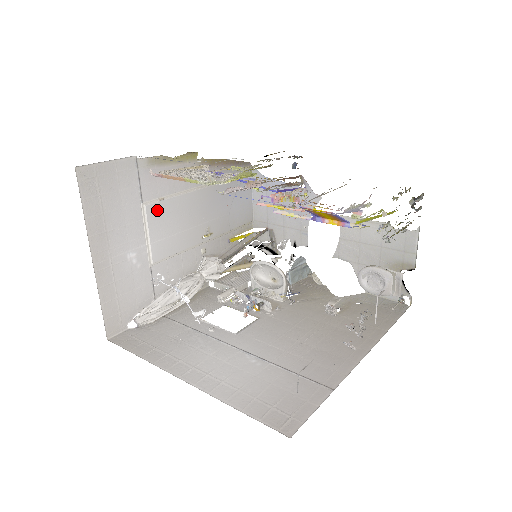
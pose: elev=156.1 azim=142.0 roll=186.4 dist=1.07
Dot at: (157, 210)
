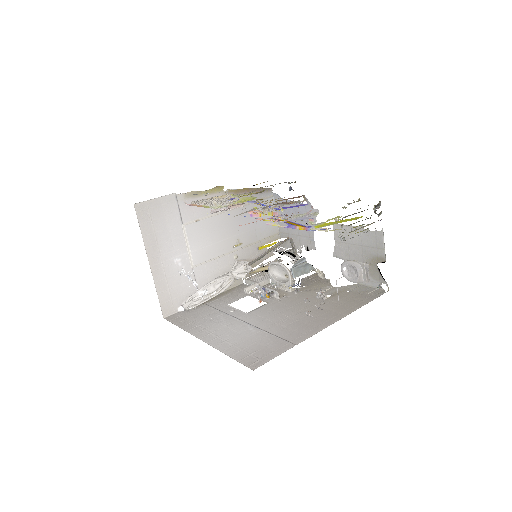
Dot at: (194, 228)
